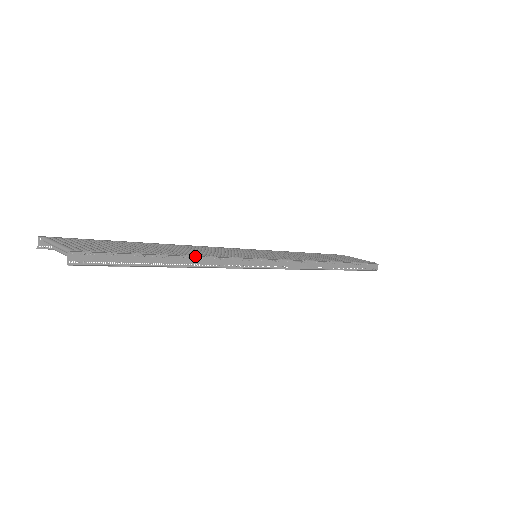
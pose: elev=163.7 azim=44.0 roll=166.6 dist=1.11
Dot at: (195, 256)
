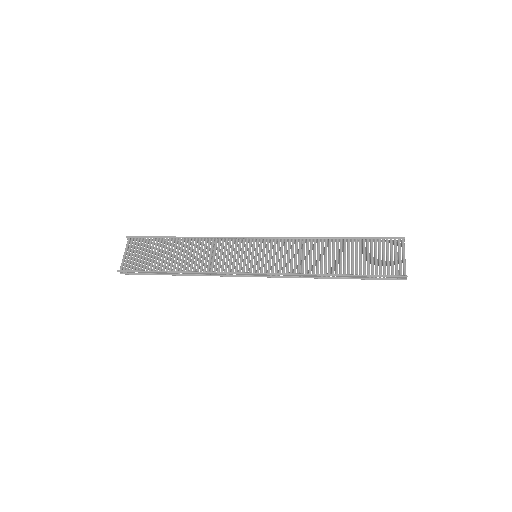
Dot at: (184, 272)
